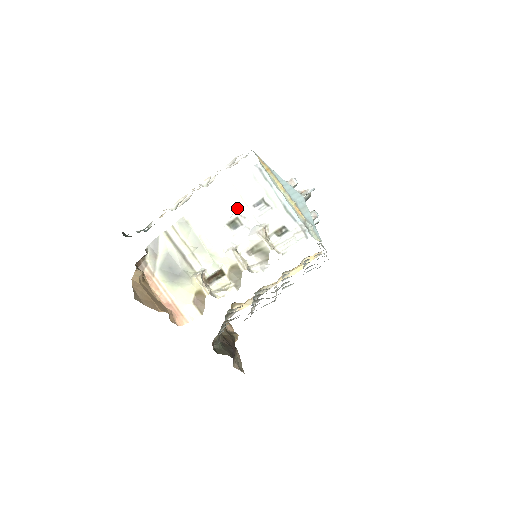
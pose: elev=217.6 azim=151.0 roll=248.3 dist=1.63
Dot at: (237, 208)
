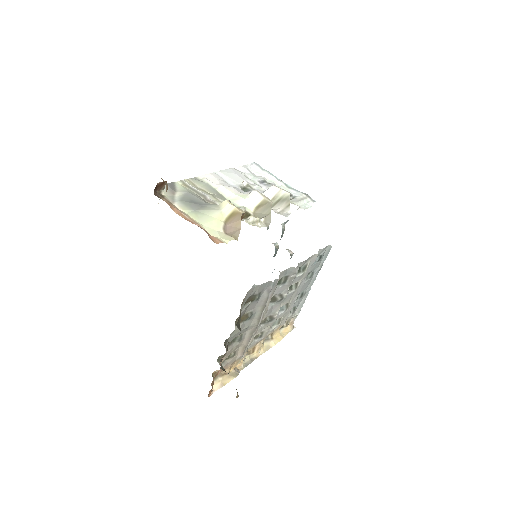
Dot at: (246, 179)
